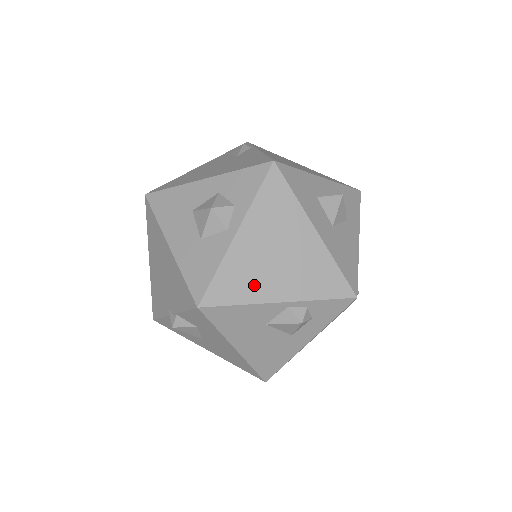
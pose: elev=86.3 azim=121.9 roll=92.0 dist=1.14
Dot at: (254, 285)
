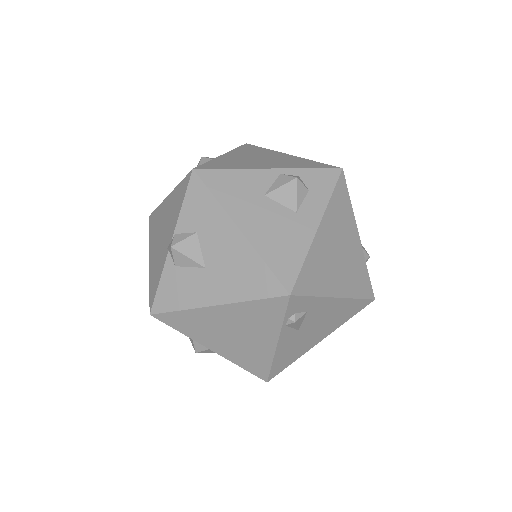
Dot at: (244, 164)
